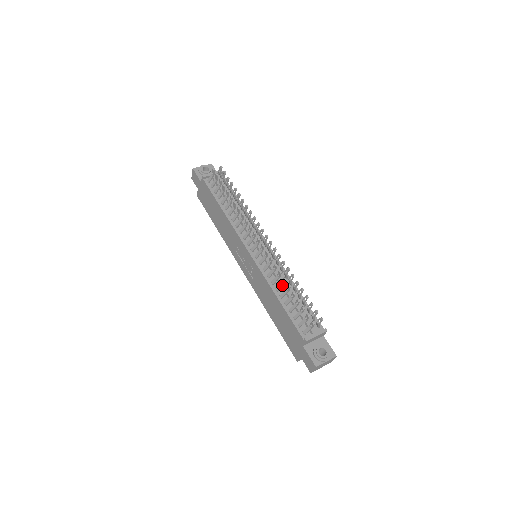
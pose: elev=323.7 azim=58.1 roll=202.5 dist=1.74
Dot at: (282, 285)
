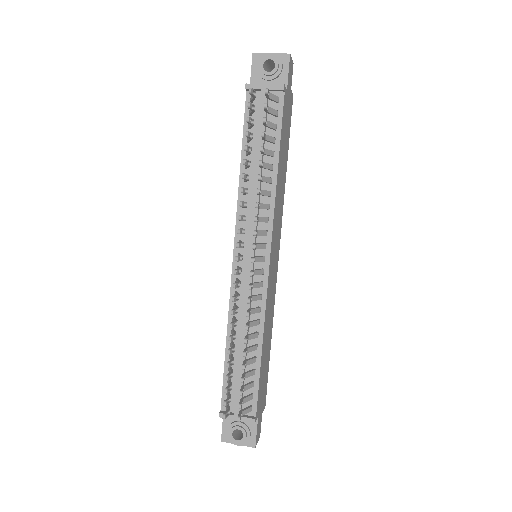
Dot at: (233, 337)
